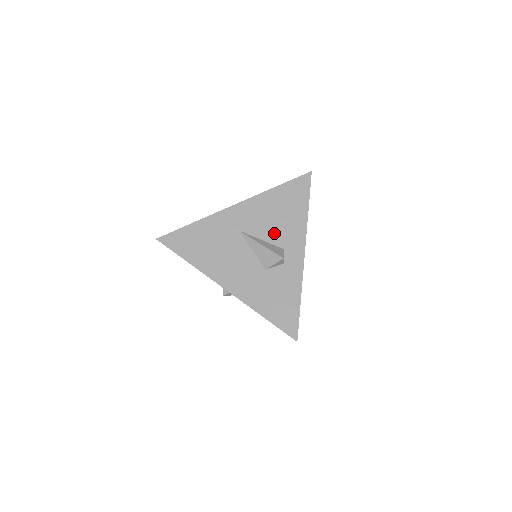
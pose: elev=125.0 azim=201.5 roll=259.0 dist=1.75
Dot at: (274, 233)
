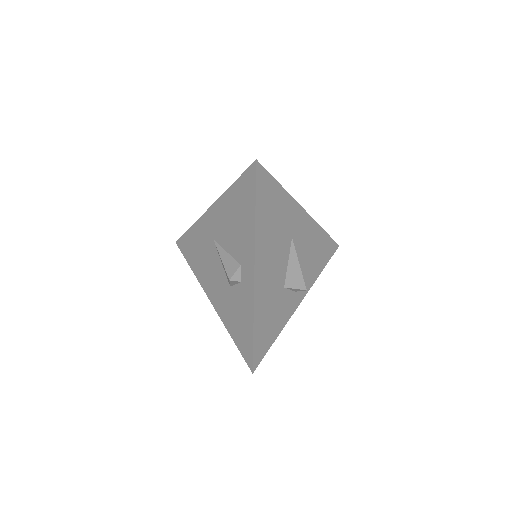
Dot at: (233, 244)
